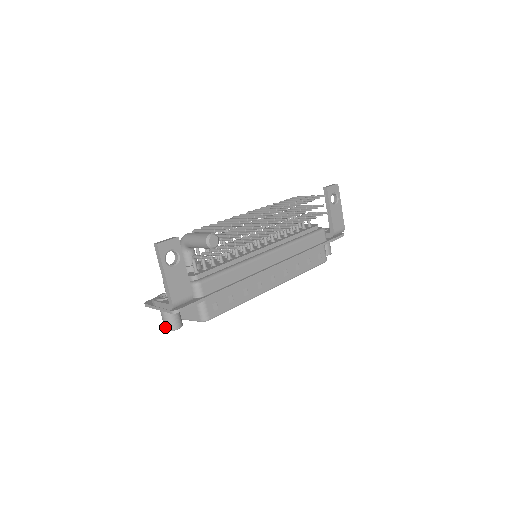
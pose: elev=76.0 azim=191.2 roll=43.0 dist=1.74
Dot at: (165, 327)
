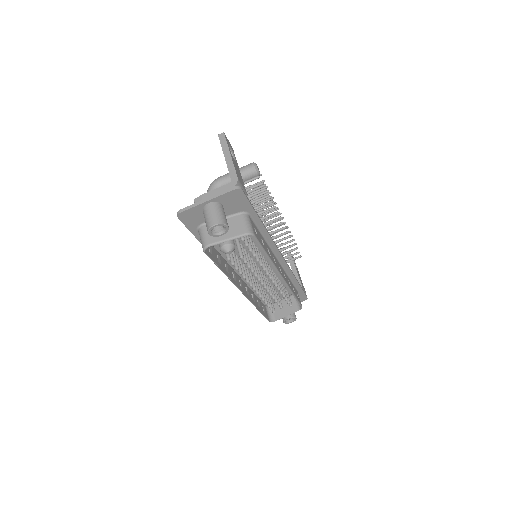
Dot at: (213, 221)
